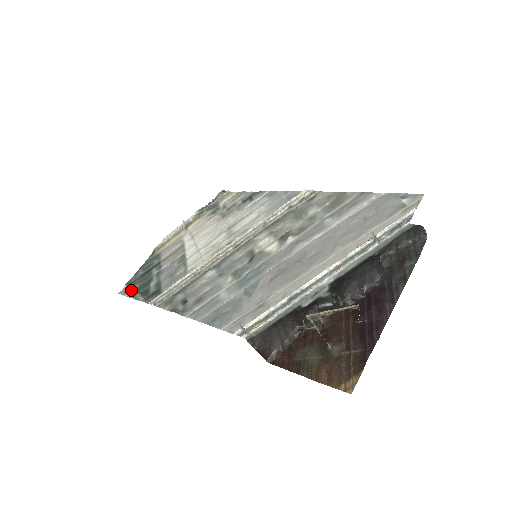
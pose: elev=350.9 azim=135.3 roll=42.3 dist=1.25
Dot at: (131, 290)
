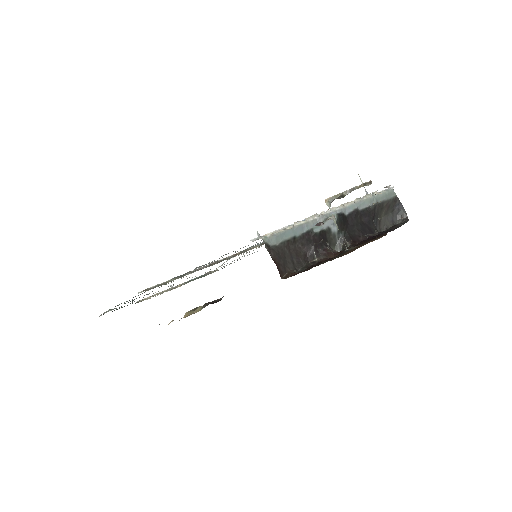
Dot at: (110, 310)
